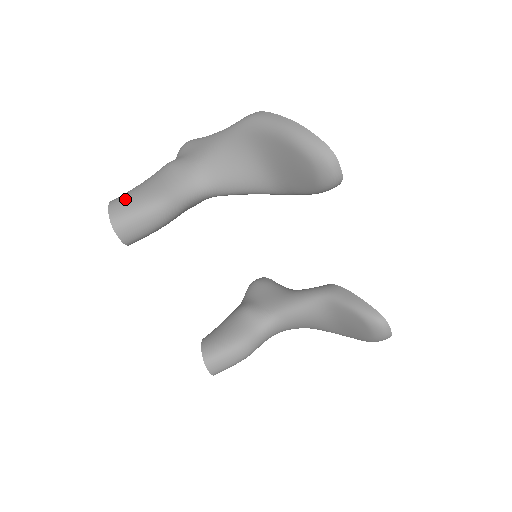
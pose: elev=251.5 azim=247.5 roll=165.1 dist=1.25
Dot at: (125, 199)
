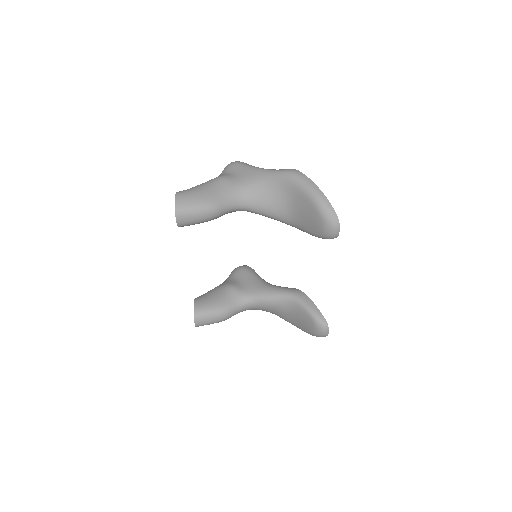
Dot at: (188, 196)
